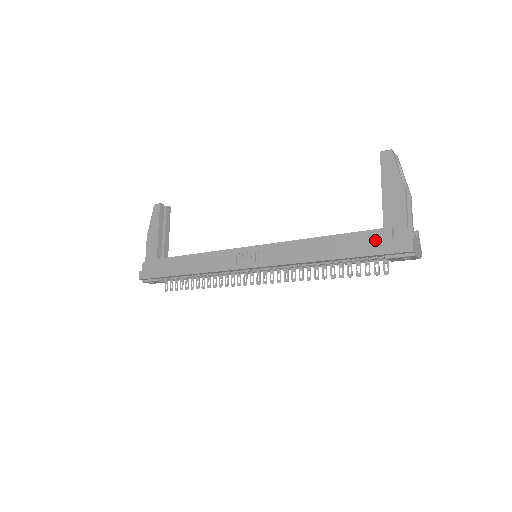
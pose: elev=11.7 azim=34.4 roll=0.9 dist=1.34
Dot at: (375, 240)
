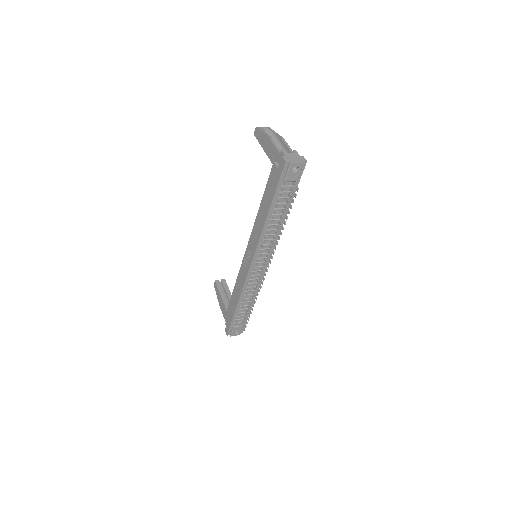
Dot at: (273, 178)
